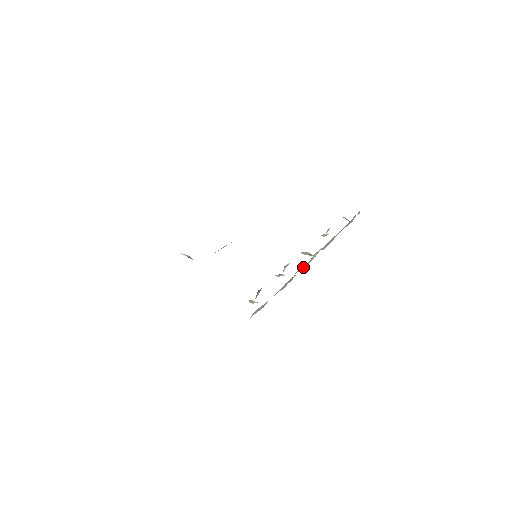
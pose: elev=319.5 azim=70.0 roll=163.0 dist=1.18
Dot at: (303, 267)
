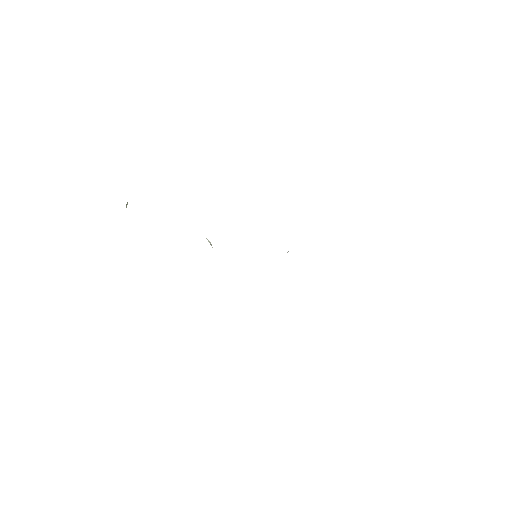
Dot at: occluded
